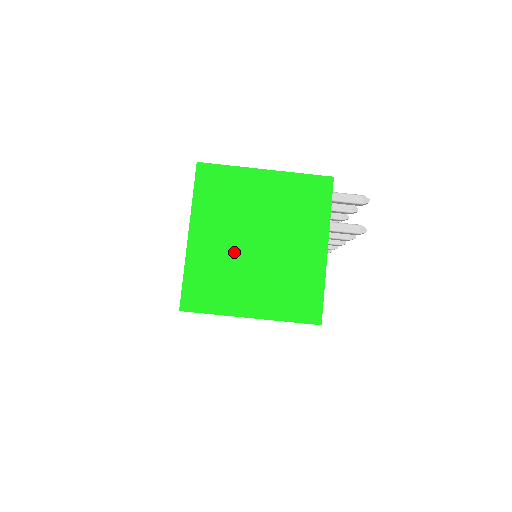
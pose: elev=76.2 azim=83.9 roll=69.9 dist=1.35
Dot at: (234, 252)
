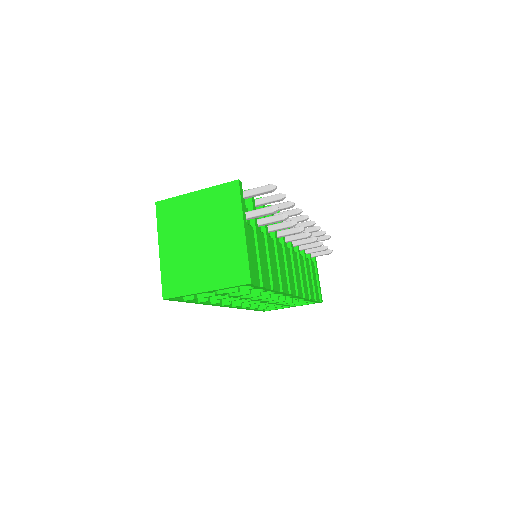
Dot at: (187, 252)
